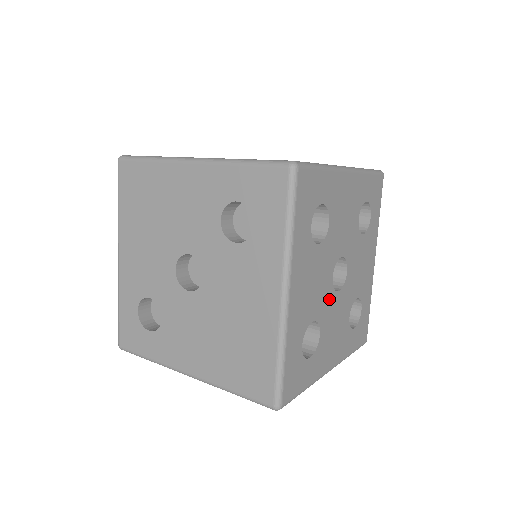
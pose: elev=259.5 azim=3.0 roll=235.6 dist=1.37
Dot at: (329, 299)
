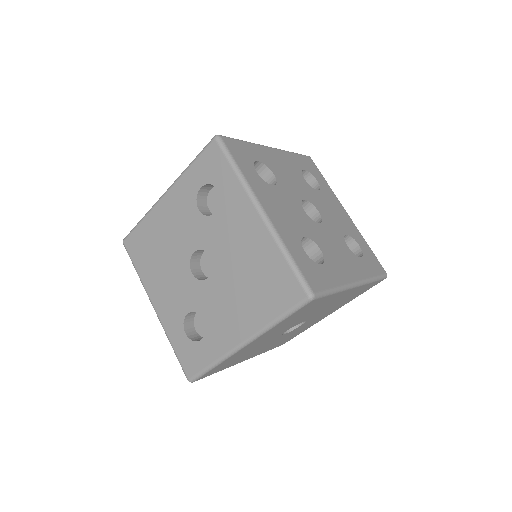
Dot at: (312, 226)
